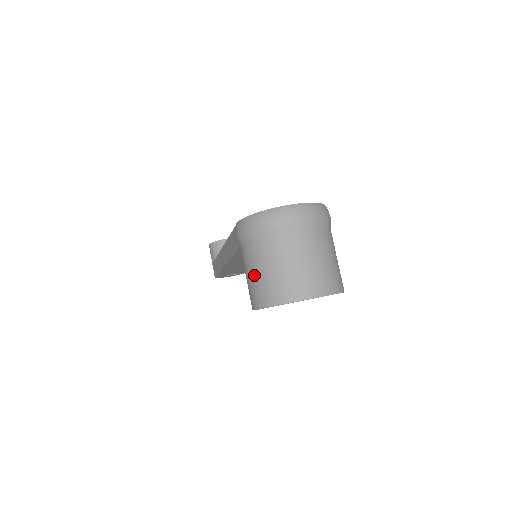
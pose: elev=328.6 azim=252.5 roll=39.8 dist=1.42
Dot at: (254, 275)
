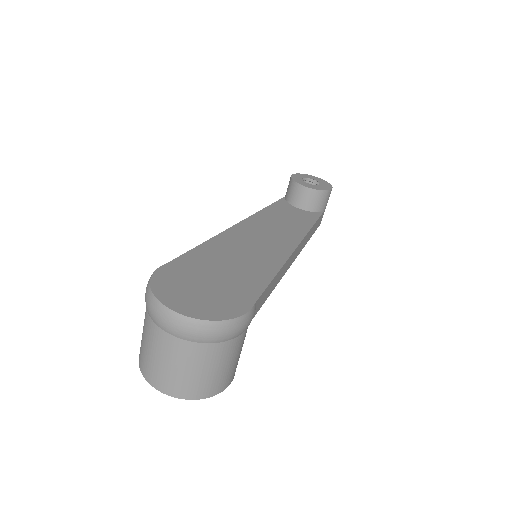
Dot at: occluded
